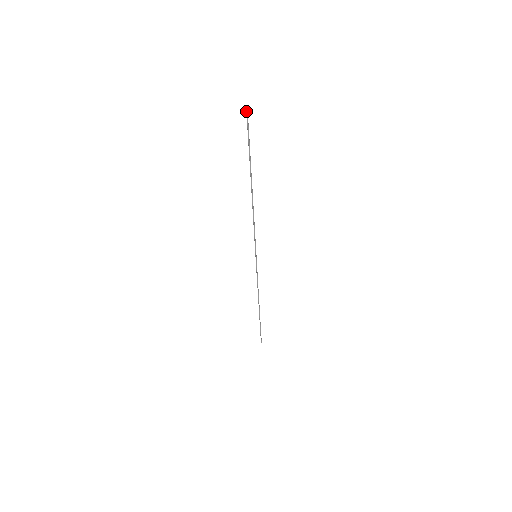
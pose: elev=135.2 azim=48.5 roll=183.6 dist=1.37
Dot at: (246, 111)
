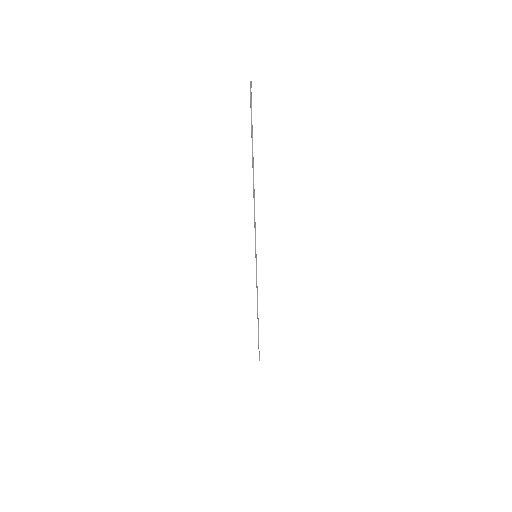
Dot at: (250, 85)
